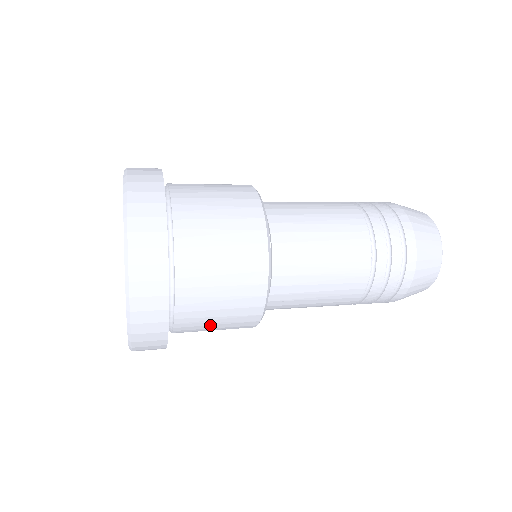
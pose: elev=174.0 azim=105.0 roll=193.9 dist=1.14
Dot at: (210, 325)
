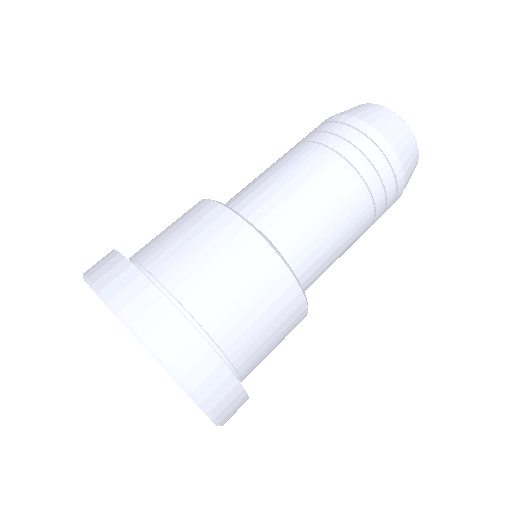
Dot at: occluded
